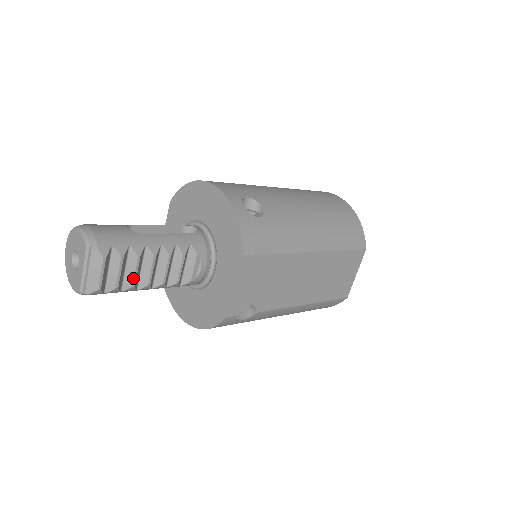
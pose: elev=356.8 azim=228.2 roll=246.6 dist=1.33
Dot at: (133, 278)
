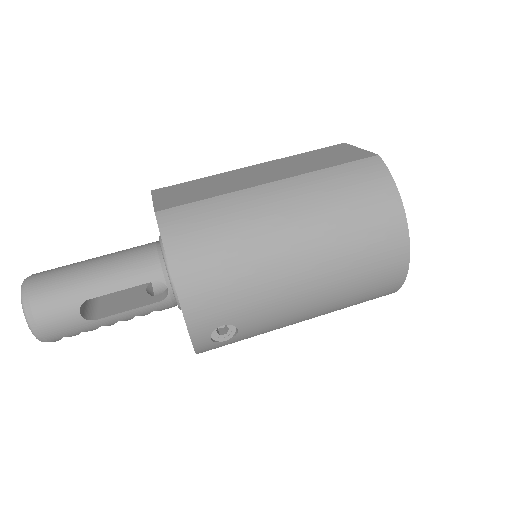
Dot at: occluded
